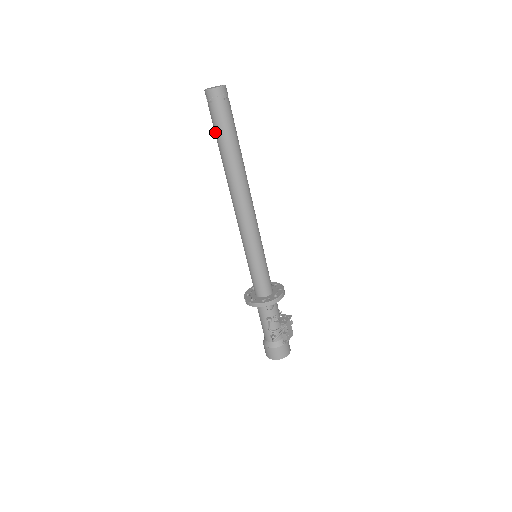
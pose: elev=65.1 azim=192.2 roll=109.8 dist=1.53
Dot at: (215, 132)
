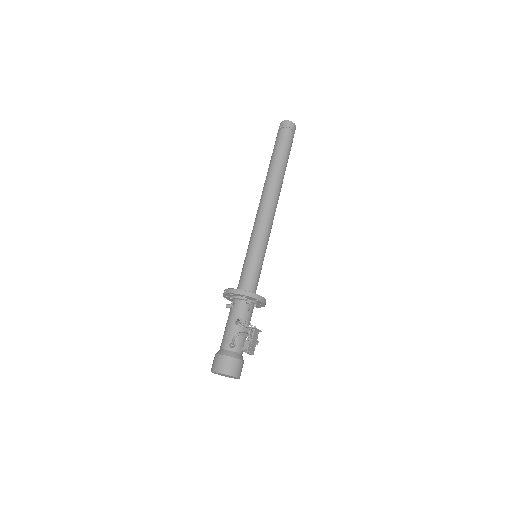
Dot at: (274, 148)
